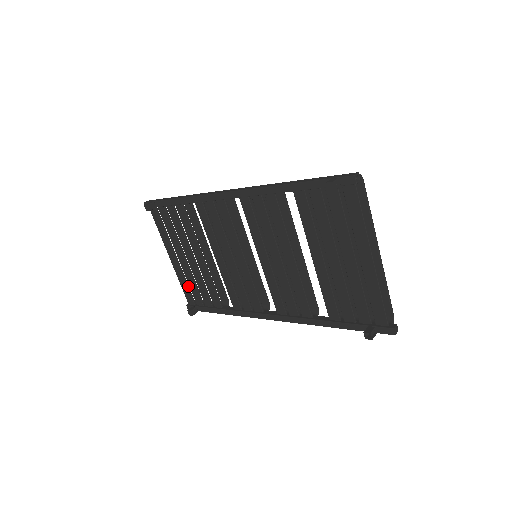
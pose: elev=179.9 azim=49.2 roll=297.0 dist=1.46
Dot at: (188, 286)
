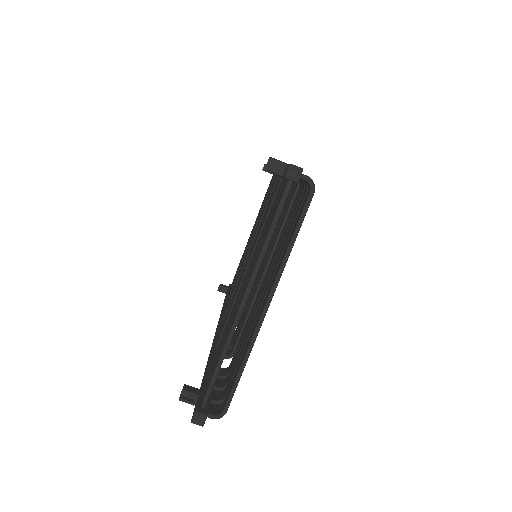
Dot at: occluded
